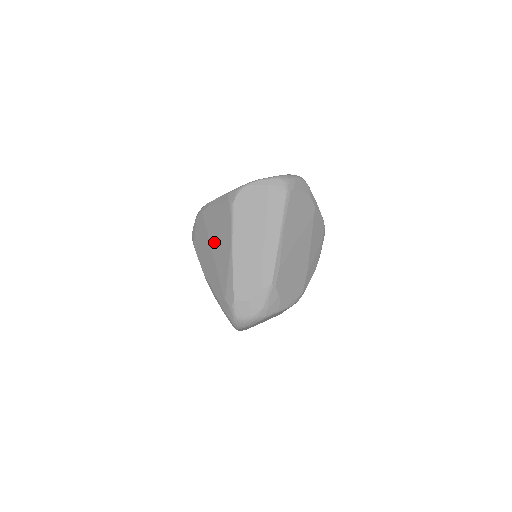
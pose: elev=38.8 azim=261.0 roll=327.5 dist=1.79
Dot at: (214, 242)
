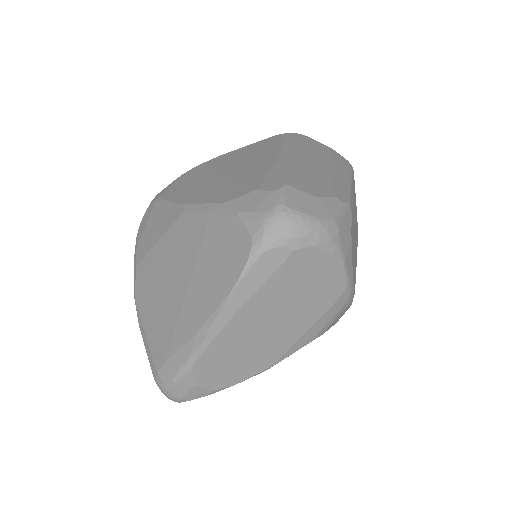
Dot at: (233, 165)
